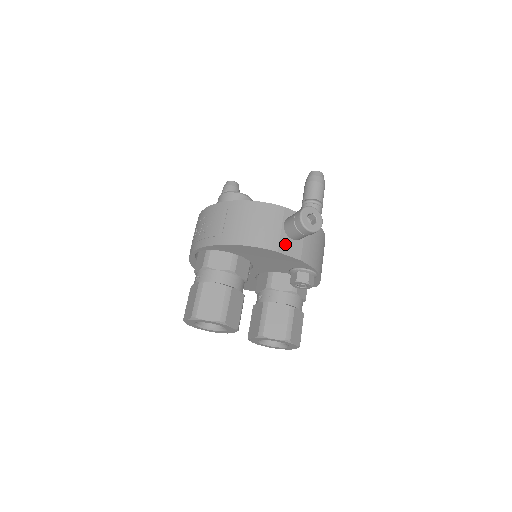
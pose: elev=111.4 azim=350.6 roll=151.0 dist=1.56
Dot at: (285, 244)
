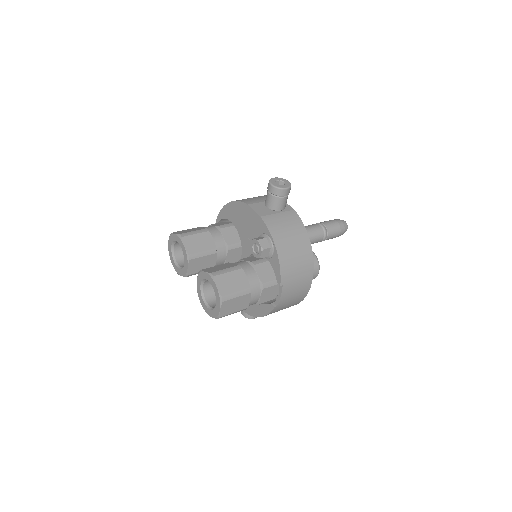
Dot at: (258, 206)
